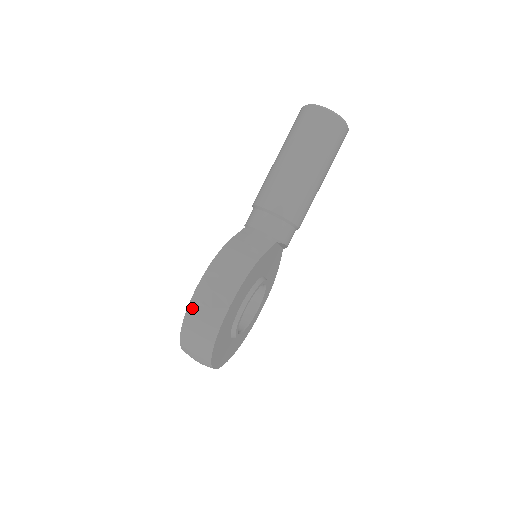
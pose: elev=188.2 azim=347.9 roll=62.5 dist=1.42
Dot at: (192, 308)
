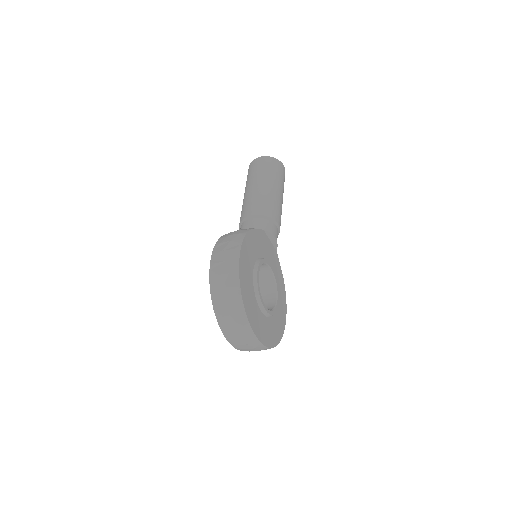
Dot at: (213, 271)
